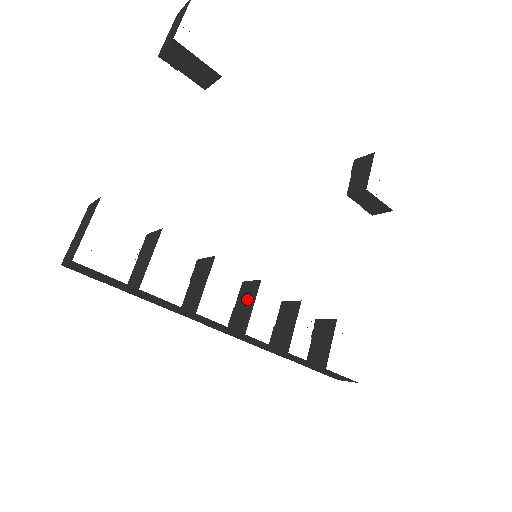
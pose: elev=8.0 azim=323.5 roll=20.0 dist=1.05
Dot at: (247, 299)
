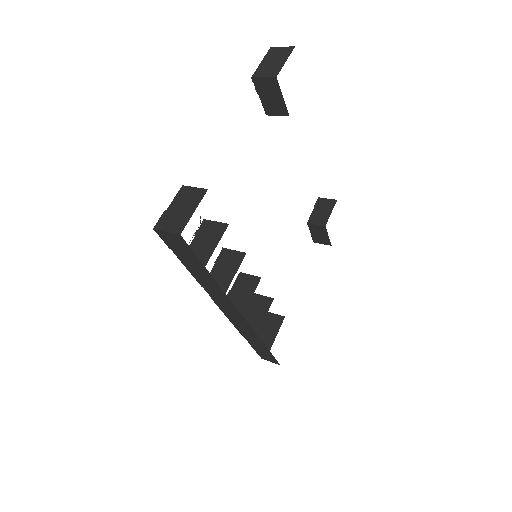
Dot at: (245, 288)
